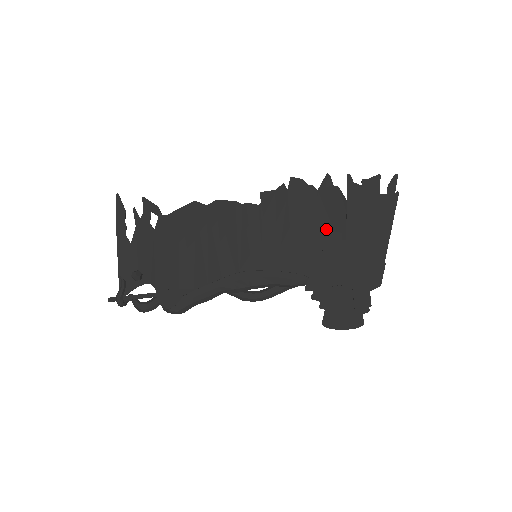
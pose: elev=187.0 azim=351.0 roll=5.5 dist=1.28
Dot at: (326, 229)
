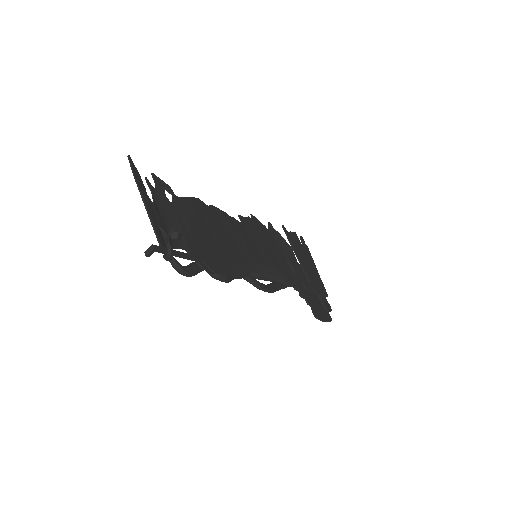
Dot at: (283, 255)
